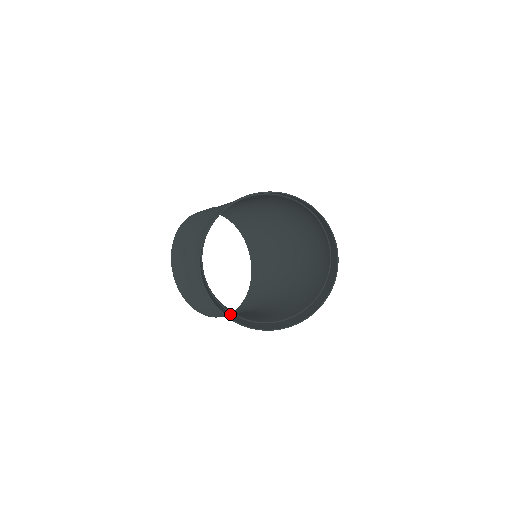
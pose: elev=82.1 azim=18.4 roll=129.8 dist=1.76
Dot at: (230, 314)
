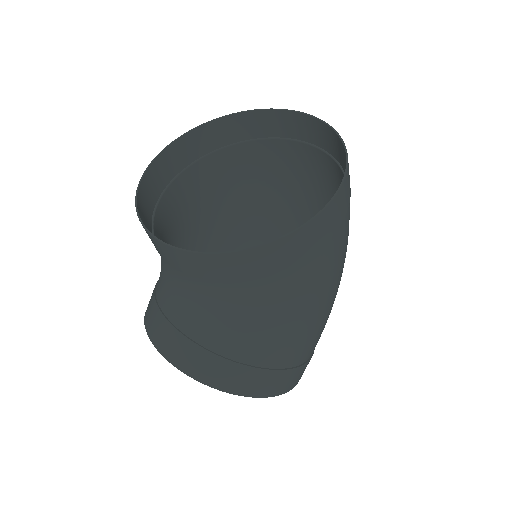
Dot at: (214, 272)
